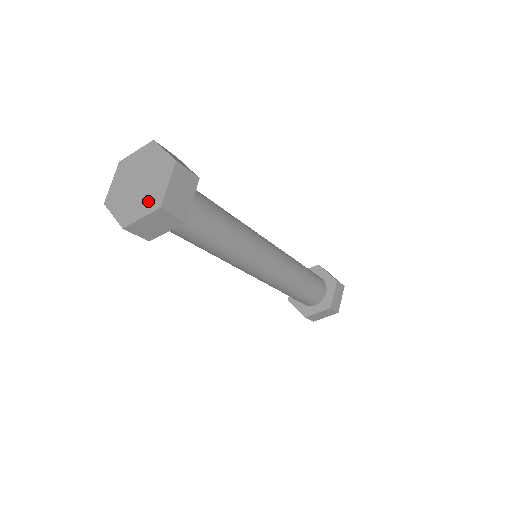
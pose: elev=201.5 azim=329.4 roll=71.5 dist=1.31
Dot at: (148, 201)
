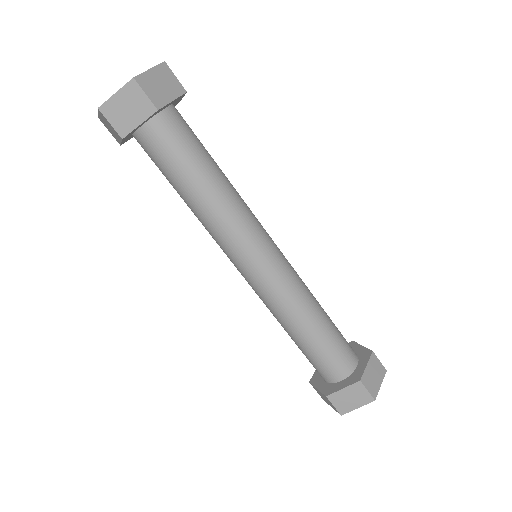
Dot at: occluded
